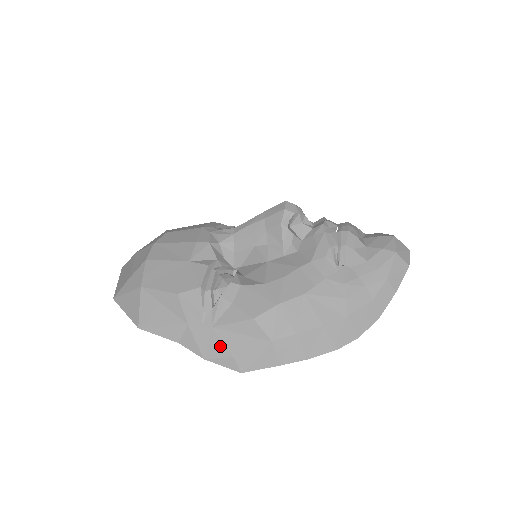
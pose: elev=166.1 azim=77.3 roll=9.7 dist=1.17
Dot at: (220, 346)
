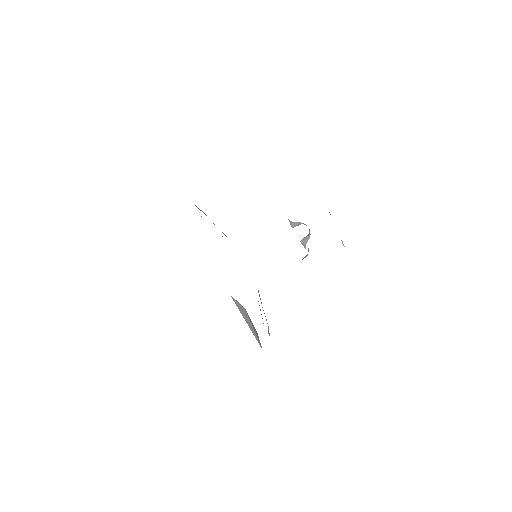
Dot at: occluded
